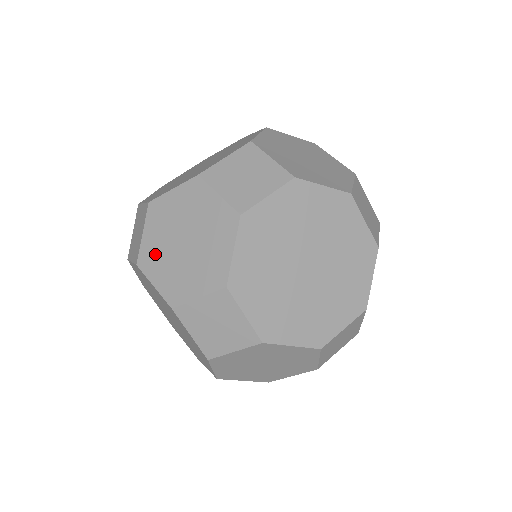
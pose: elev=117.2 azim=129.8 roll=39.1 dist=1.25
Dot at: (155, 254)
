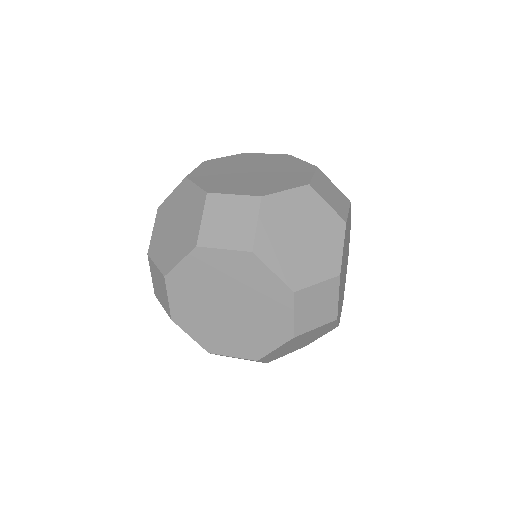
Dot at: occluded
